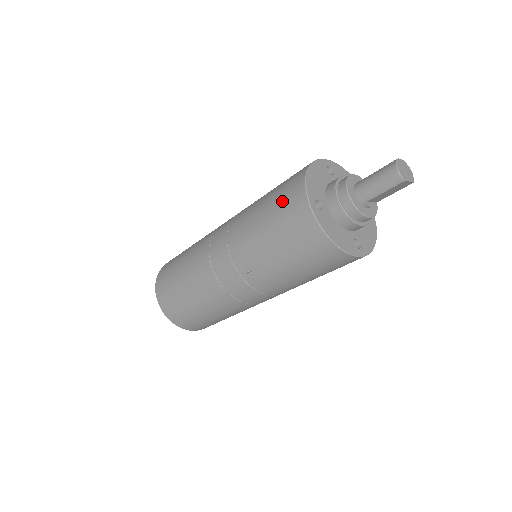
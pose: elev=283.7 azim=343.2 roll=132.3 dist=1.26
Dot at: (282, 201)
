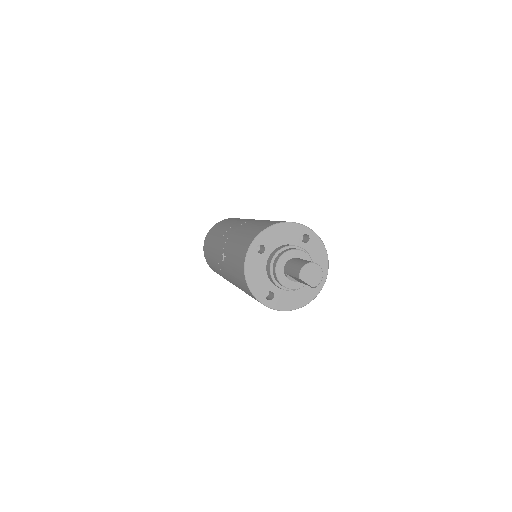
Dot at: (255, 229)
